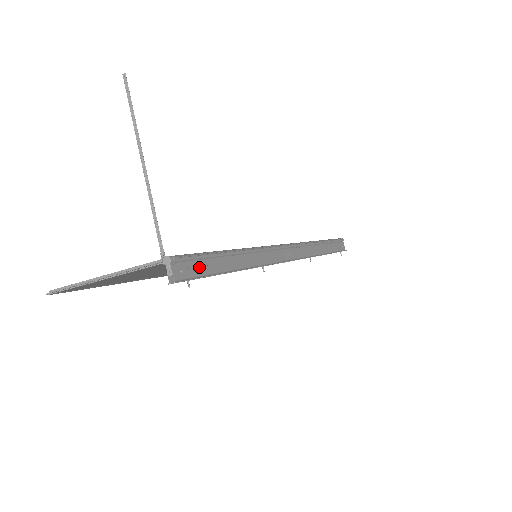
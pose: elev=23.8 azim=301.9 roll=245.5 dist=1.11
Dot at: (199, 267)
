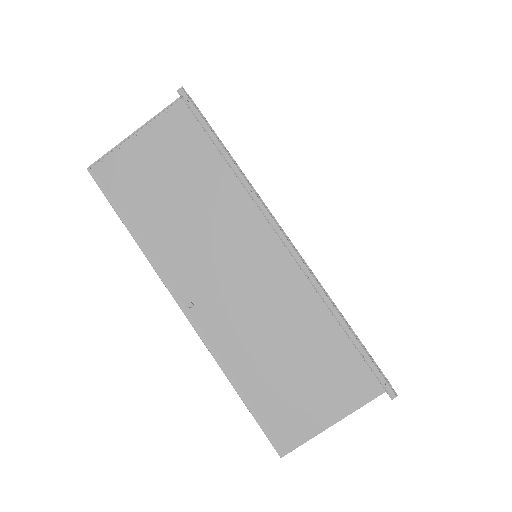
Dot at: (200, 114)
